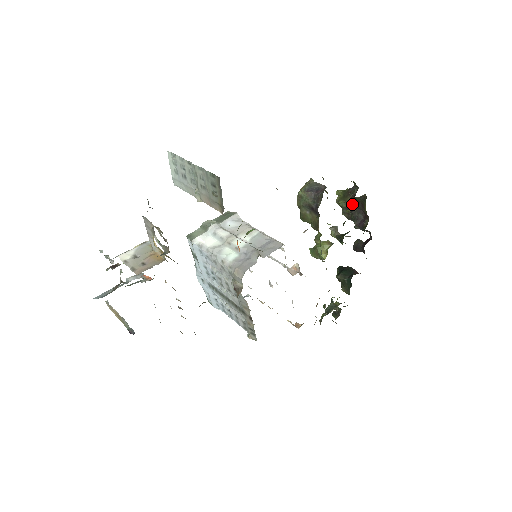
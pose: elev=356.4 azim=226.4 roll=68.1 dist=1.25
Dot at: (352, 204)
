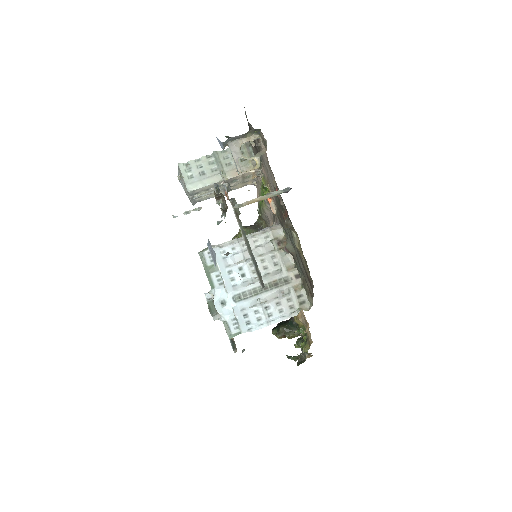
Dot at: occluded
